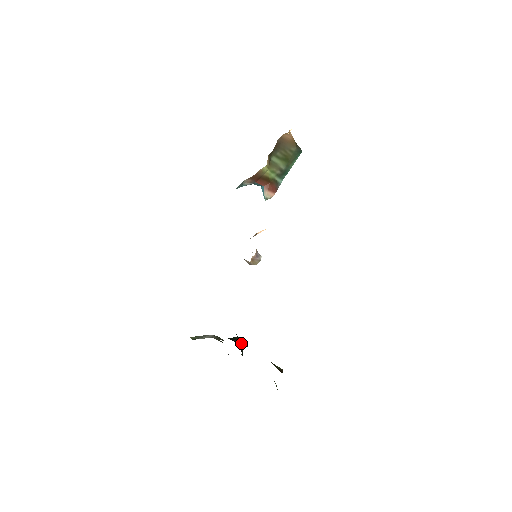
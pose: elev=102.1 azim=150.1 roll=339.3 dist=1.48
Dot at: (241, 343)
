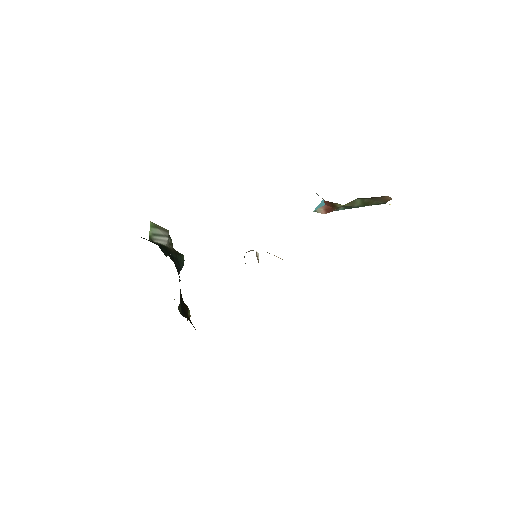
Dot at: (179, 304)
